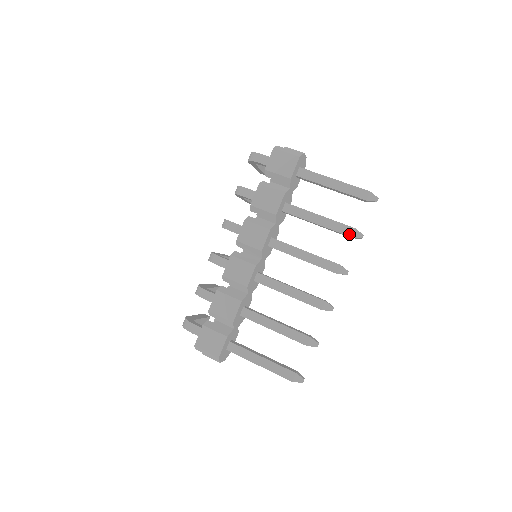
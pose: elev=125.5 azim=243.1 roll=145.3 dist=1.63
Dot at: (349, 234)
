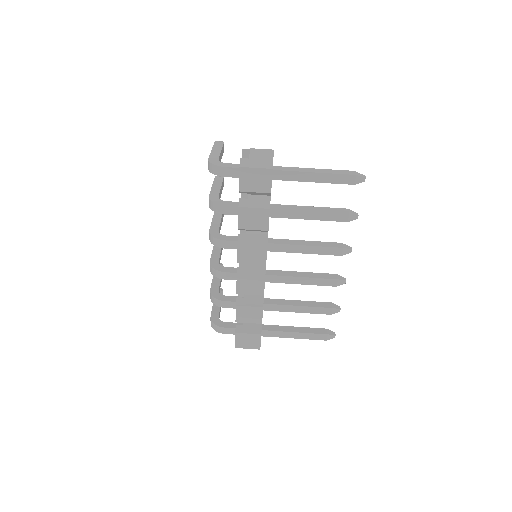
Dot at: (345, 220)
